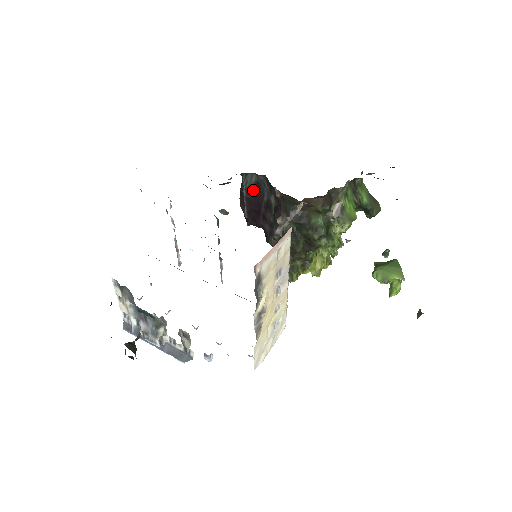
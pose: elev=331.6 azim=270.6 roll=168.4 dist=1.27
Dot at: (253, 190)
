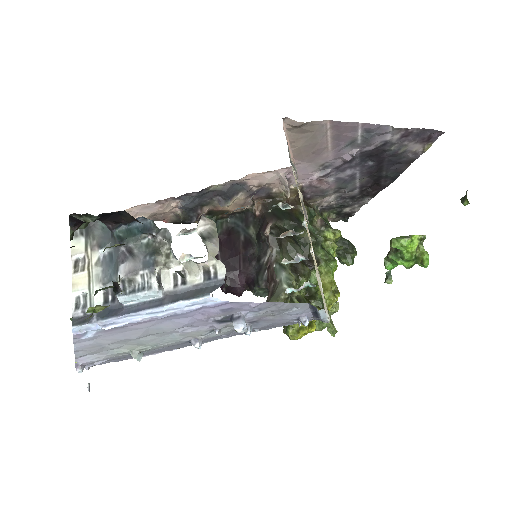
Dot at: (226, 237)
